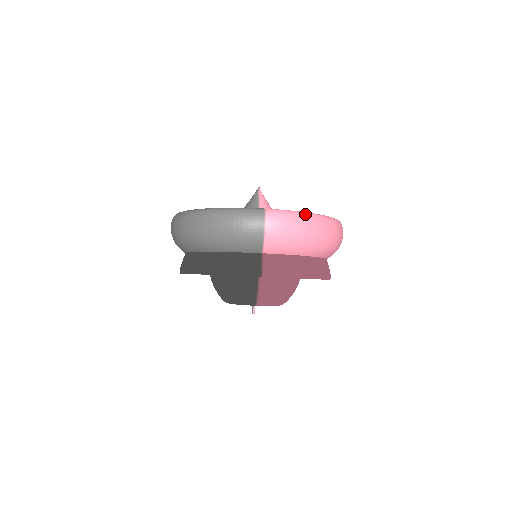
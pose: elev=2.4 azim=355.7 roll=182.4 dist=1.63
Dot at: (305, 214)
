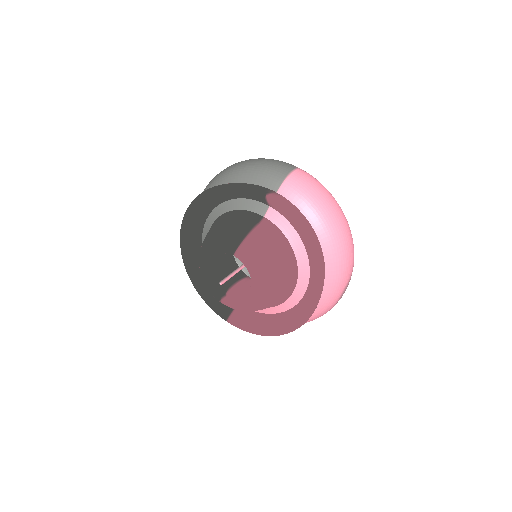
Dot at: (330, 193)
